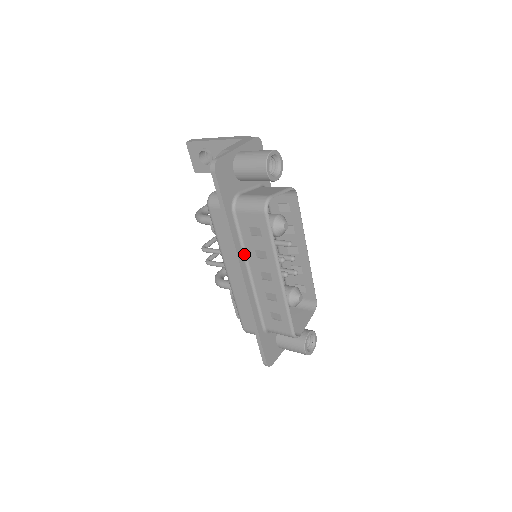
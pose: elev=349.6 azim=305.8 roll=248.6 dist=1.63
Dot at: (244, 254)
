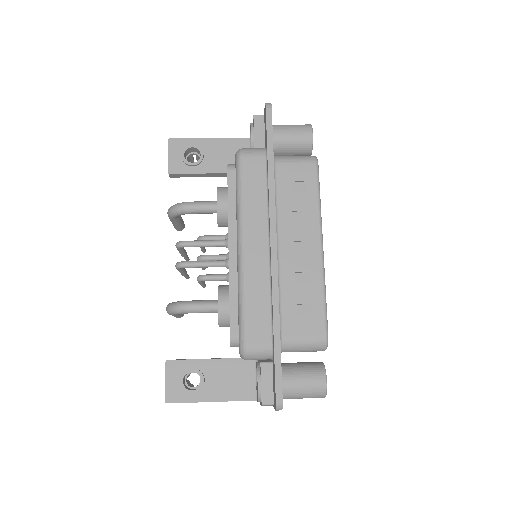
Dot at: occluded
